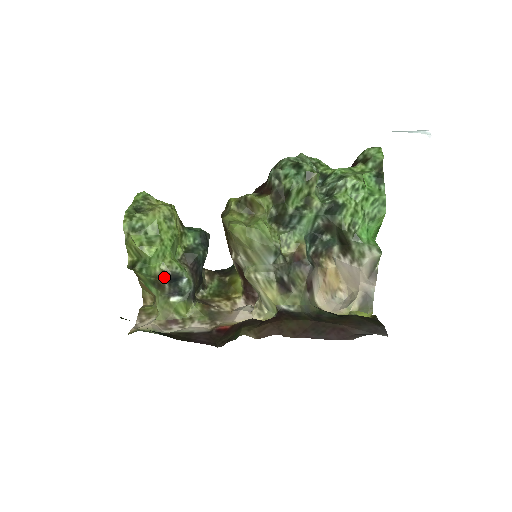
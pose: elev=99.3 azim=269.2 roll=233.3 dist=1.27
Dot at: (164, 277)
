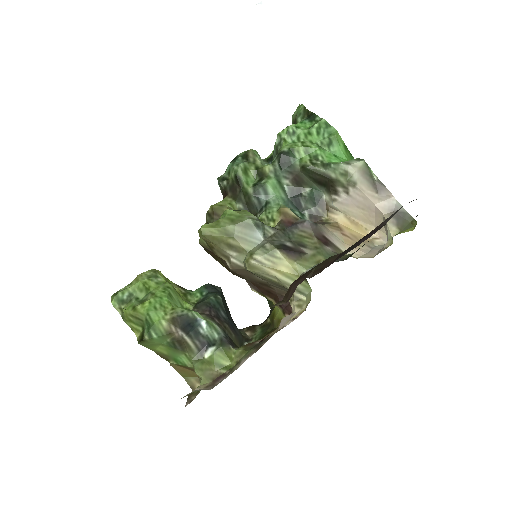
Dot at: (176, 328)
